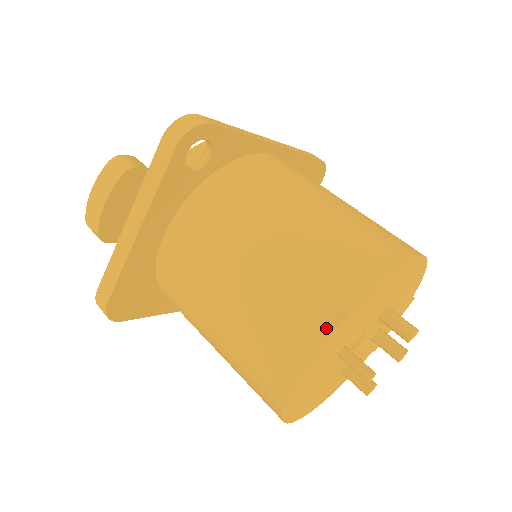
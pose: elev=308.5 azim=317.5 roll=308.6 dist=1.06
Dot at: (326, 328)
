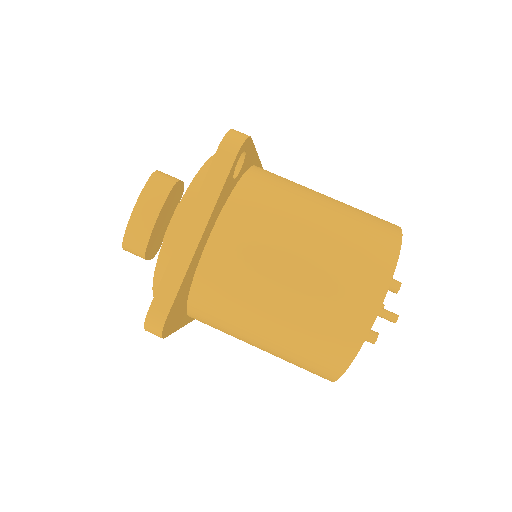
Dot at: (385, 281)
